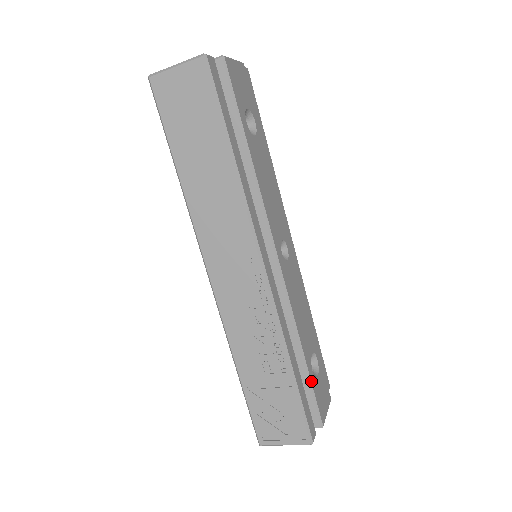
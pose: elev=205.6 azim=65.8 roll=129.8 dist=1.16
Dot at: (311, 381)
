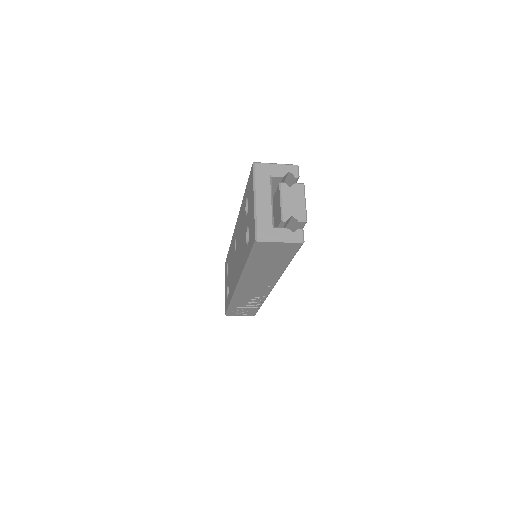
Dot at: occluded
